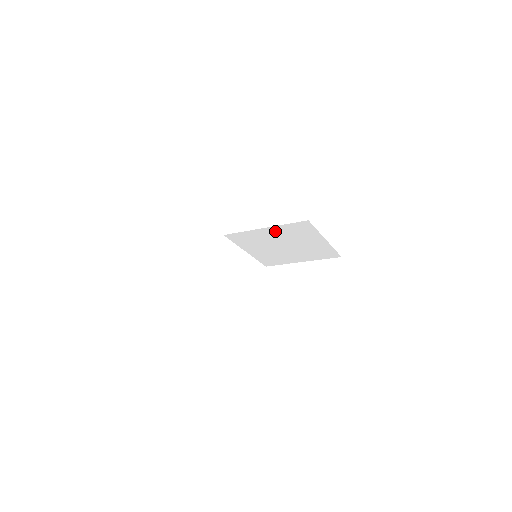
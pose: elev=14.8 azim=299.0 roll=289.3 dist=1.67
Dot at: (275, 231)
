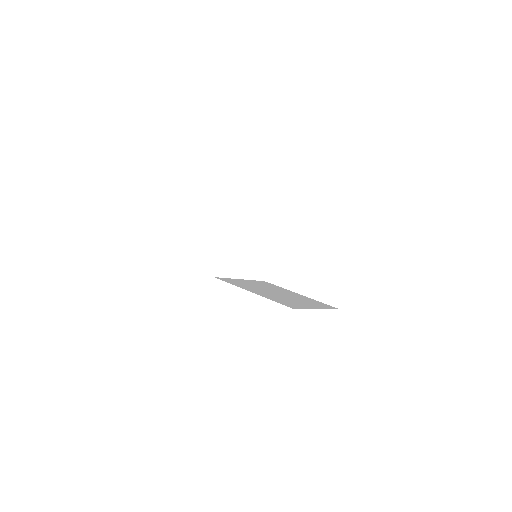
Dot at: occluded
